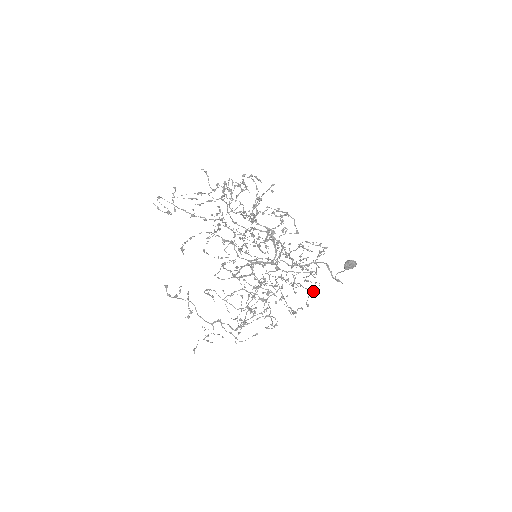
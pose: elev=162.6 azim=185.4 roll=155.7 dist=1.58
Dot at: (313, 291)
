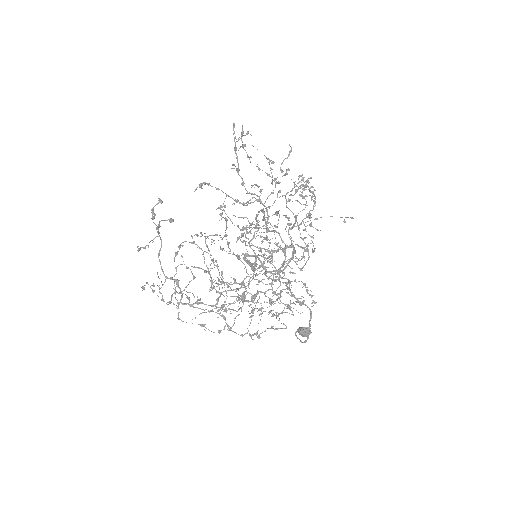
Dot at: (275, 329)
